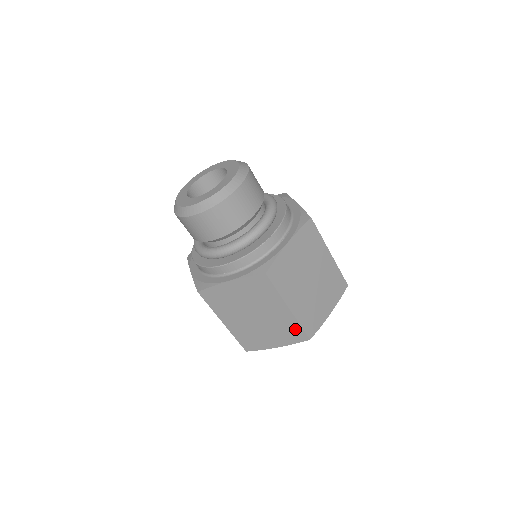
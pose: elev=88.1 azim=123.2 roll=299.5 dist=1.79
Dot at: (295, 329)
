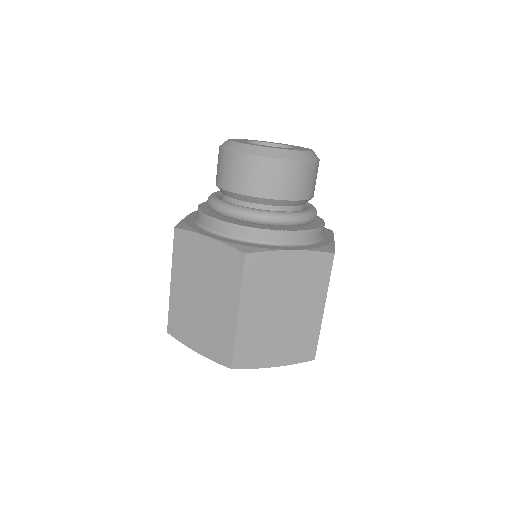
Dot at: (226, 344)
